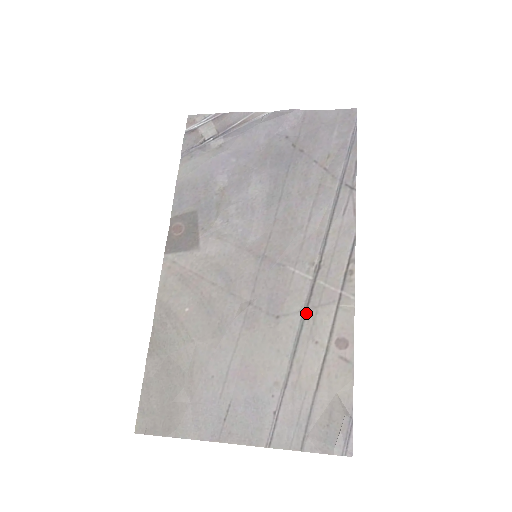
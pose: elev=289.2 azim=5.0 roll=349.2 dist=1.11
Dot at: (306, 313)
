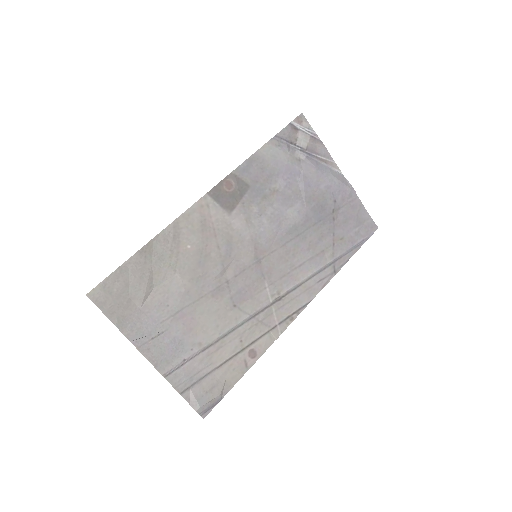
Dot at: (251, 319)
